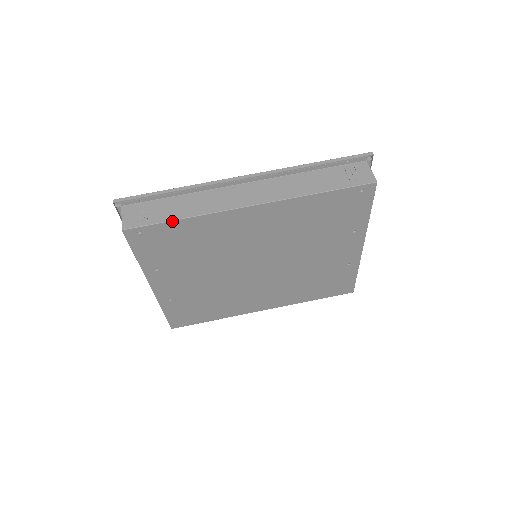
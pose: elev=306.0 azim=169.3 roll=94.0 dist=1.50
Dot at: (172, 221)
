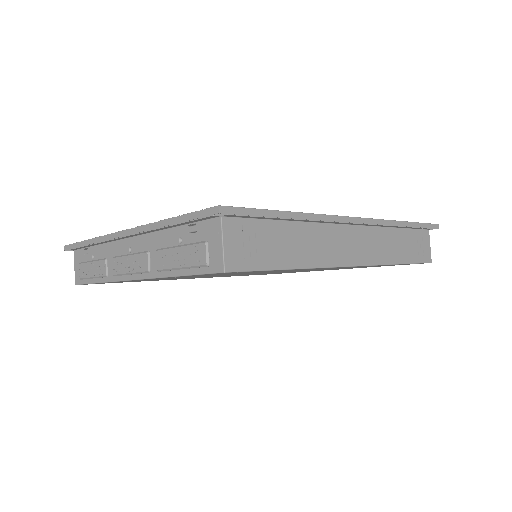
Dot at: (283, 269)
